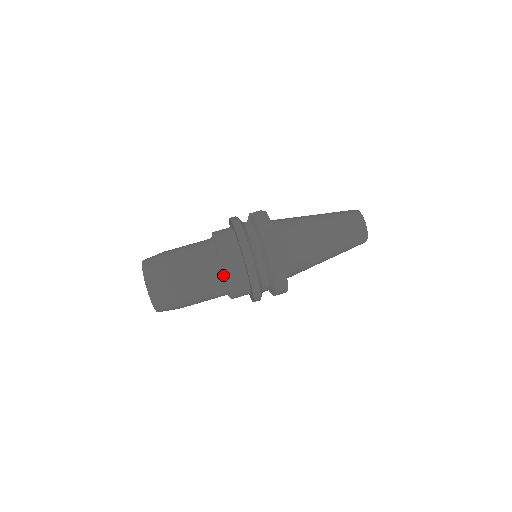
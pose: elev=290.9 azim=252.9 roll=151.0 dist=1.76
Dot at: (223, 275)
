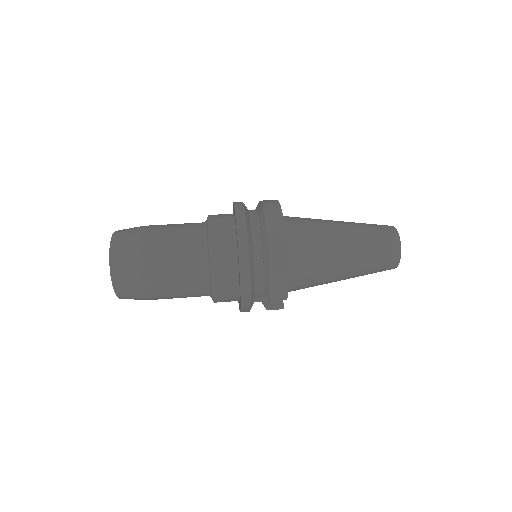
Dot at: (207, 247)
